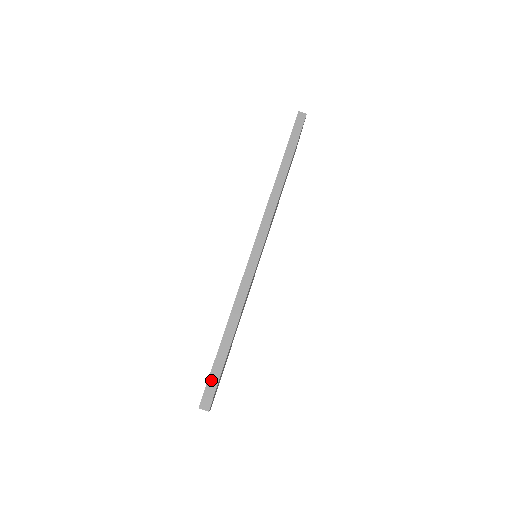
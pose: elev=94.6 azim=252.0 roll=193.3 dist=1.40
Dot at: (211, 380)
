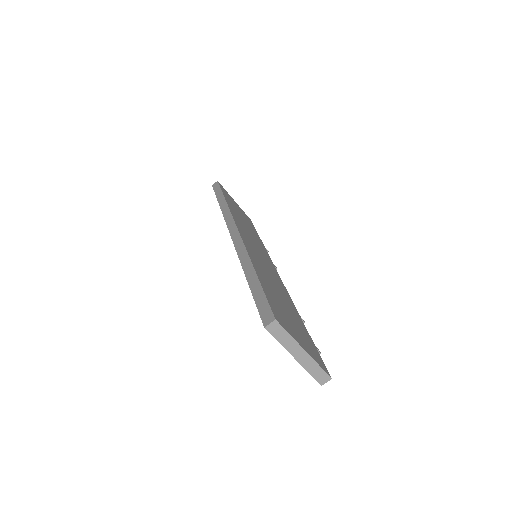
Dot at: (259, 305)
